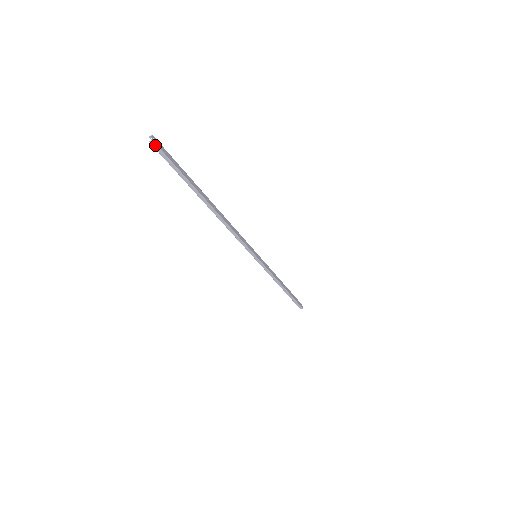
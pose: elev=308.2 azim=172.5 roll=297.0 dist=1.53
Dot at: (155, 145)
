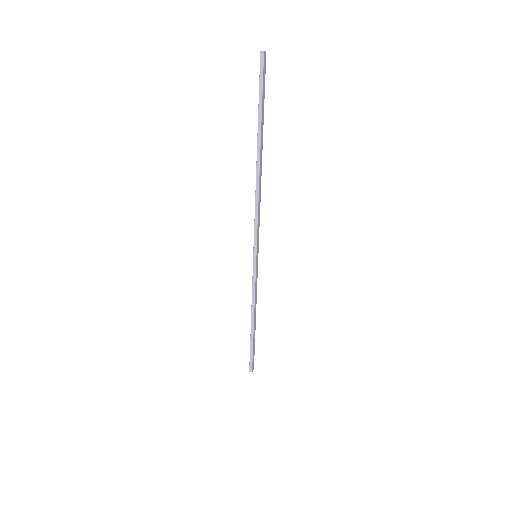
Dot at: (262, 58)
